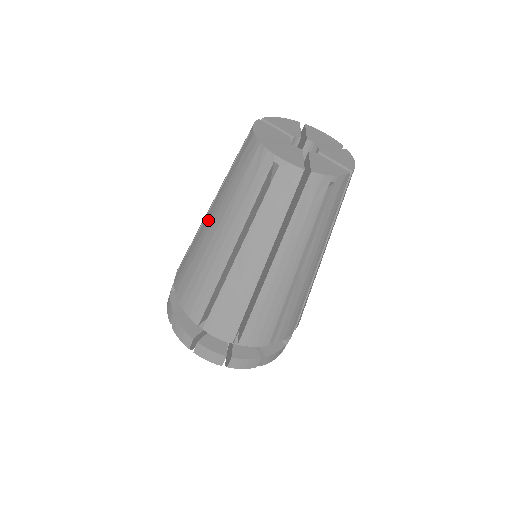
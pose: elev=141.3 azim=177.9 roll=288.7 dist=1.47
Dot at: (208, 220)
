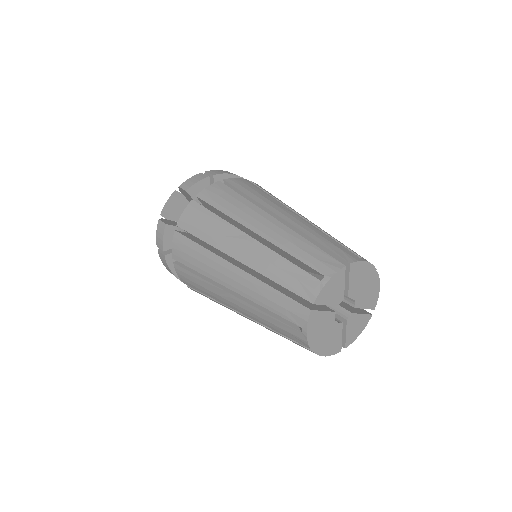
Dot at: (241, 245)
